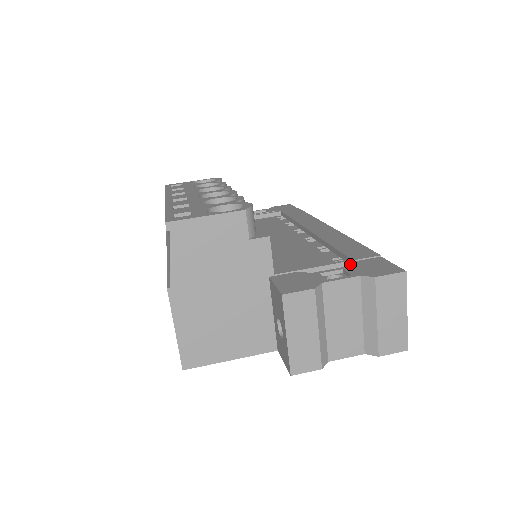
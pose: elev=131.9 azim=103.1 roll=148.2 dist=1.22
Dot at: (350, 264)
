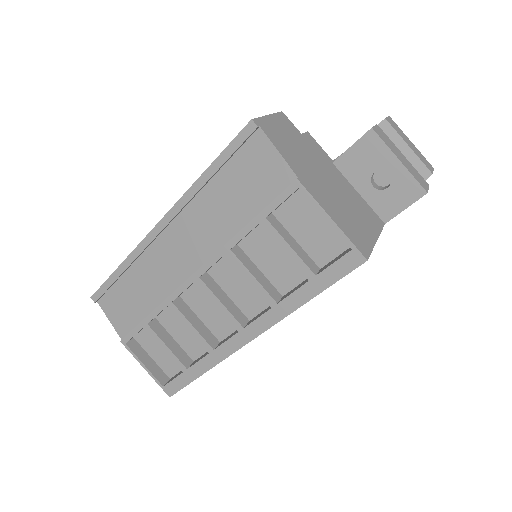
Dot at: occluded
